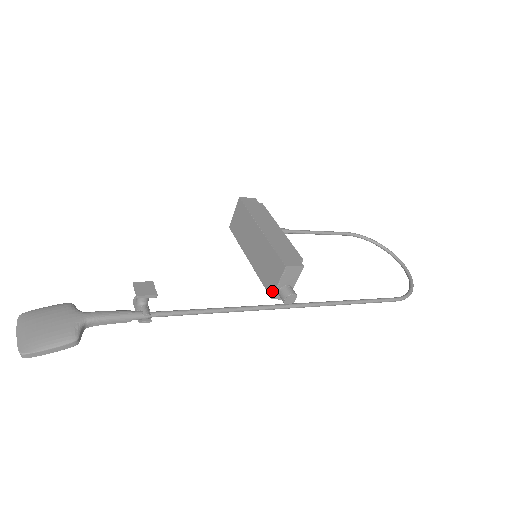
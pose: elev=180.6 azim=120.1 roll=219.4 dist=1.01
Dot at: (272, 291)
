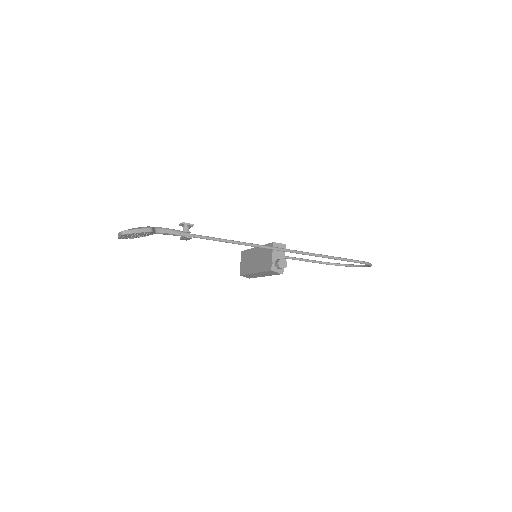
Dot at: (270, 265)
